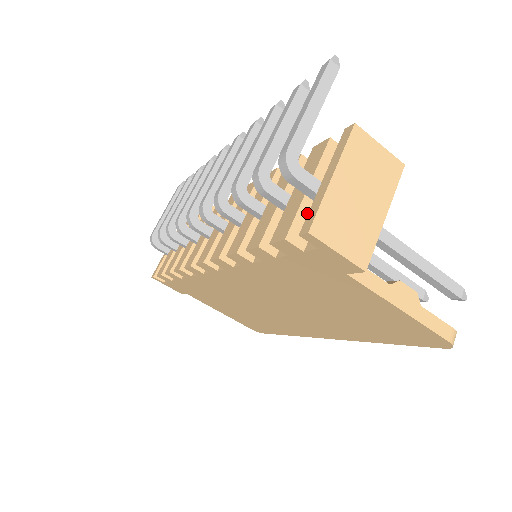
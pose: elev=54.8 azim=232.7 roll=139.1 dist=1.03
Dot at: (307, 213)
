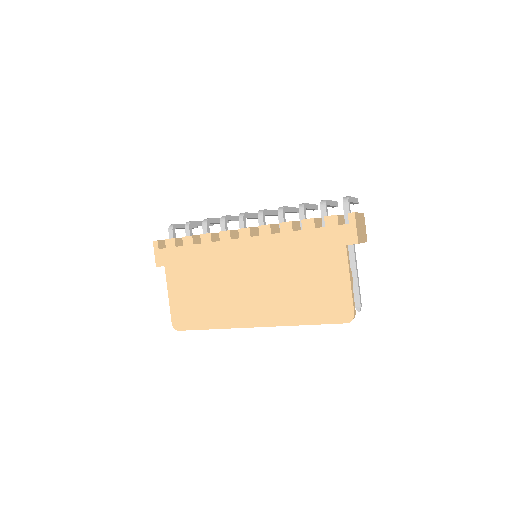
Dot at: (341, 219)
